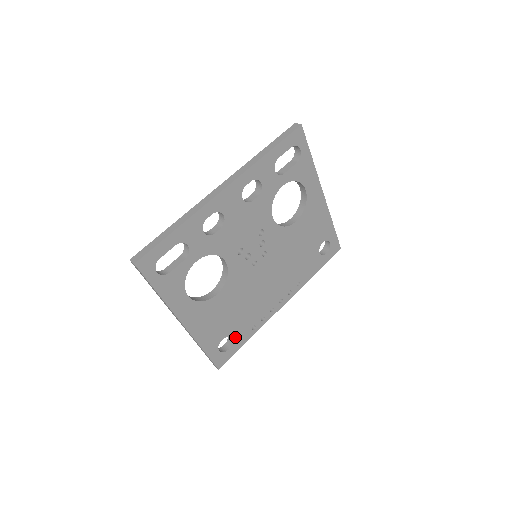
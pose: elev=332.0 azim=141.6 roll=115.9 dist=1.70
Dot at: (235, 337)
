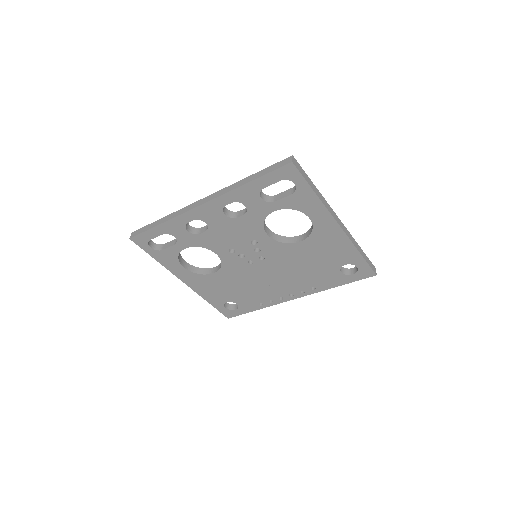
Dot at: (241, 304)
